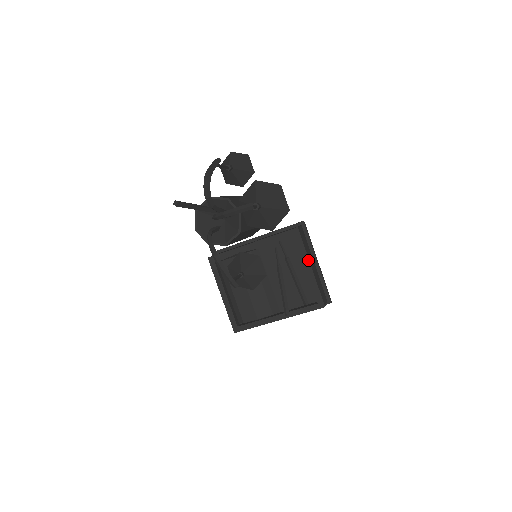
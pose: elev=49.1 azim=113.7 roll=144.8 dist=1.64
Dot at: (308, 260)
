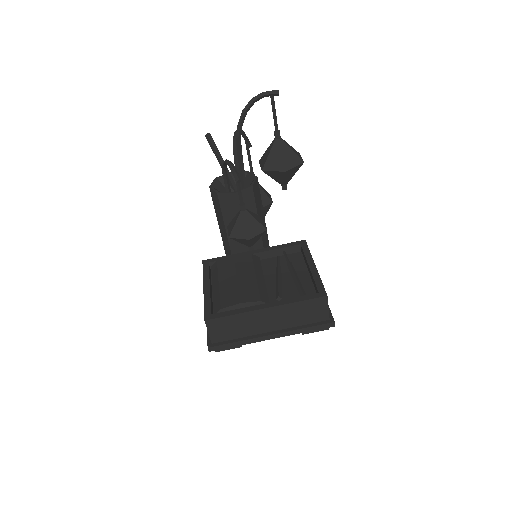
Dot at: (312, 260)
